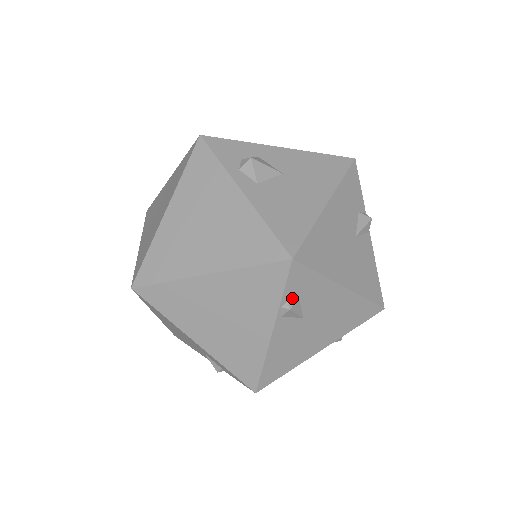
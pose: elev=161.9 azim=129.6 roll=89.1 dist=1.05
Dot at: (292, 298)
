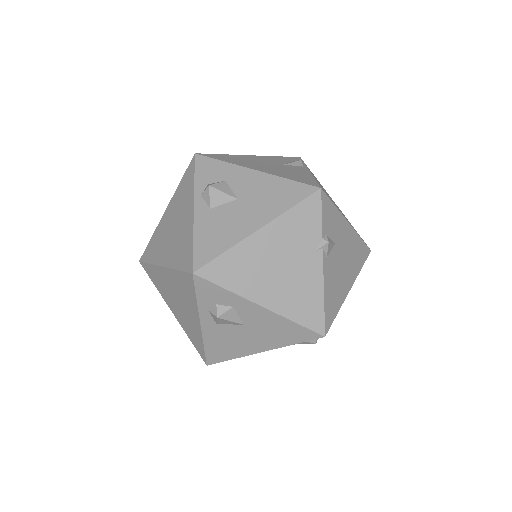
Dot at: occluded
